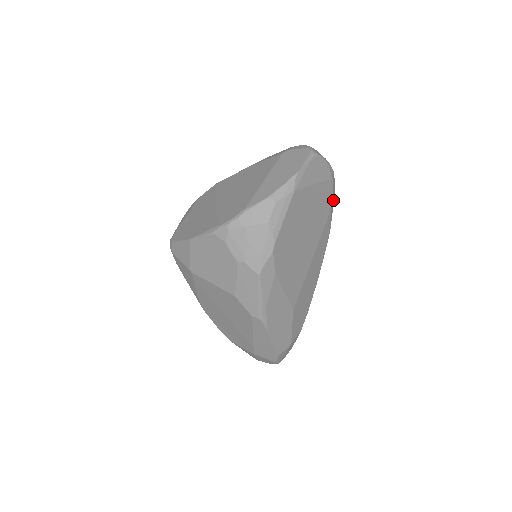
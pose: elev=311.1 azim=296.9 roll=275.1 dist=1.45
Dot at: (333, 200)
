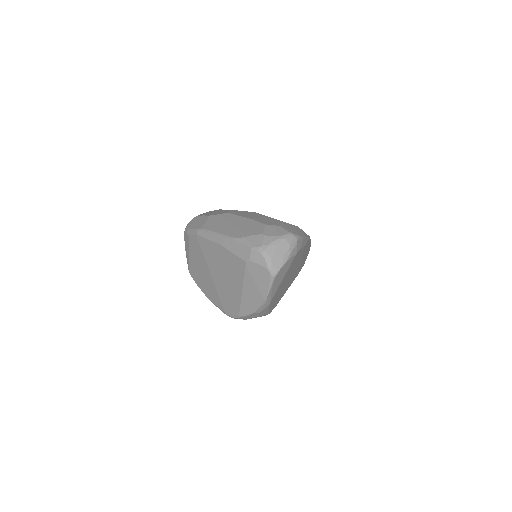
Dot at: (304, 239)
